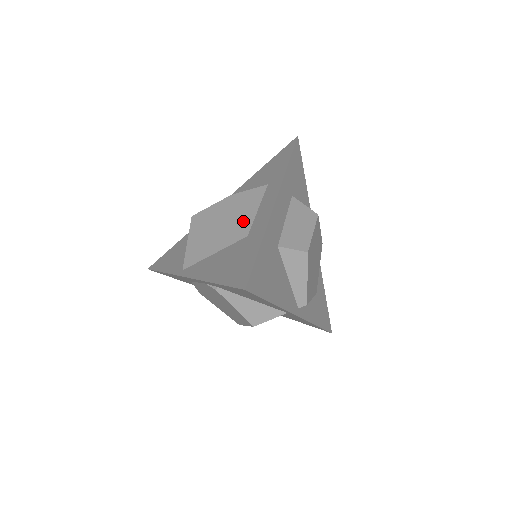
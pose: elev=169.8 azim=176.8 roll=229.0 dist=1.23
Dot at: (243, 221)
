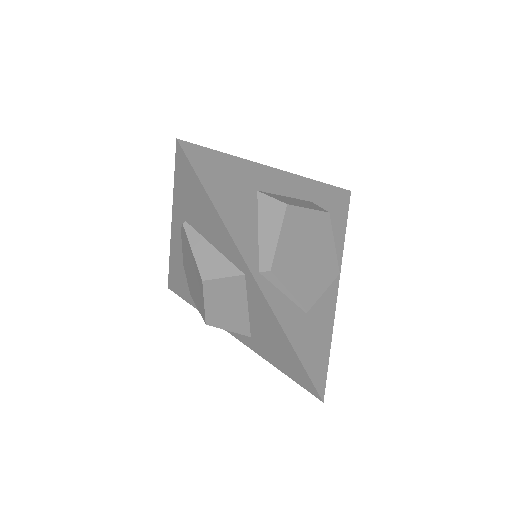
Dot at: occluded
